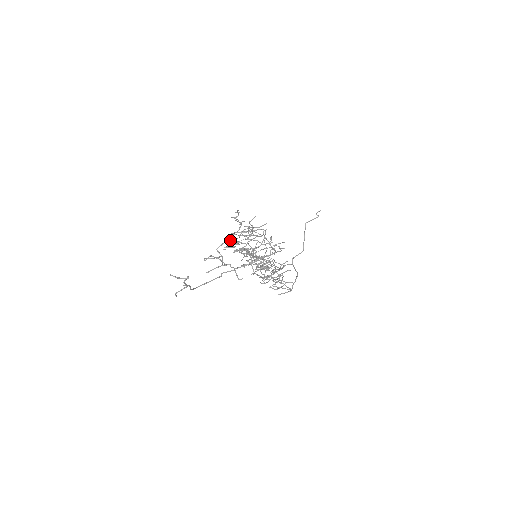
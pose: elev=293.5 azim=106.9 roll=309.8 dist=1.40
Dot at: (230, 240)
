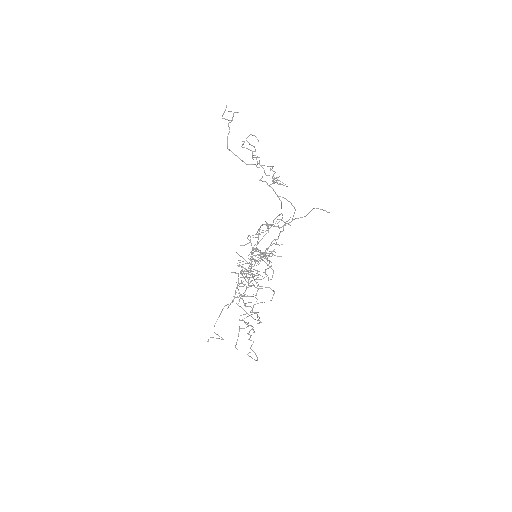
Dot at: (237, 263)
